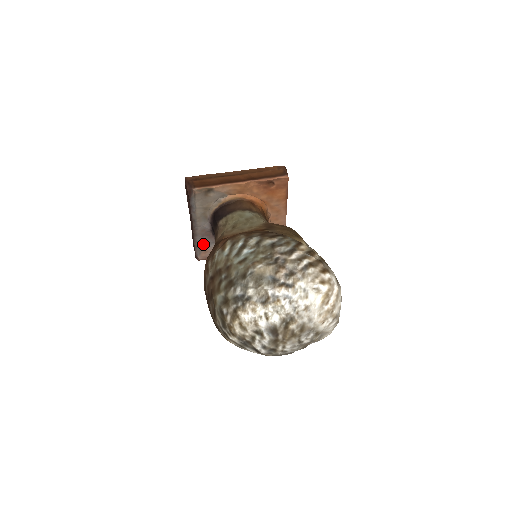
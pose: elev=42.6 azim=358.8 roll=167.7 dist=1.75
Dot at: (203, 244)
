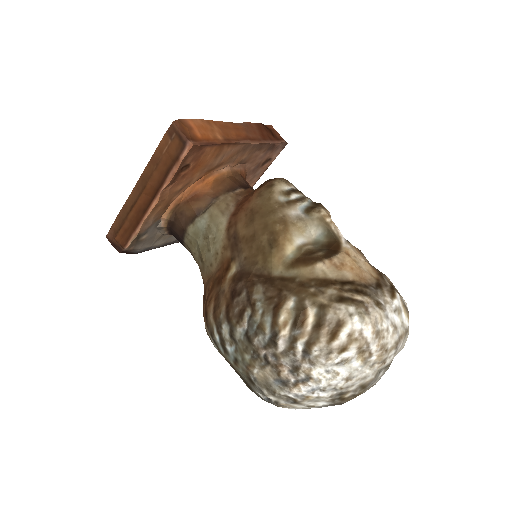
Dot at: occluded
